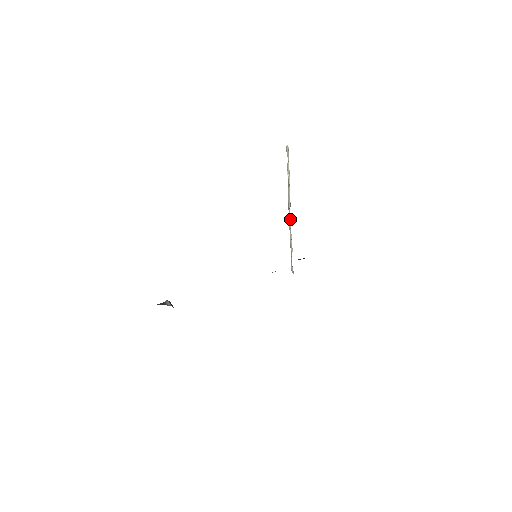
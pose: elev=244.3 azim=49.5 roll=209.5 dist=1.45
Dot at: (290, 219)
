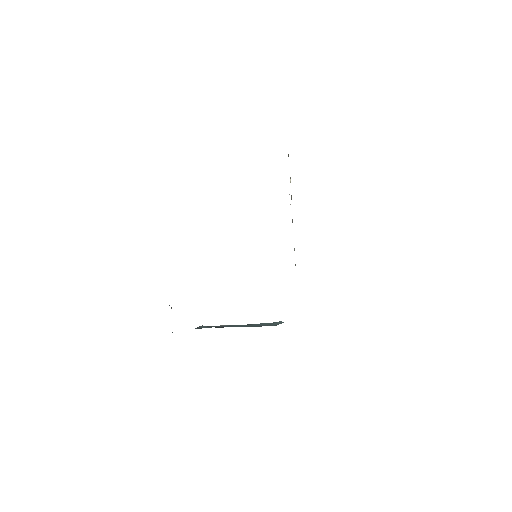
Dot at: occluded
